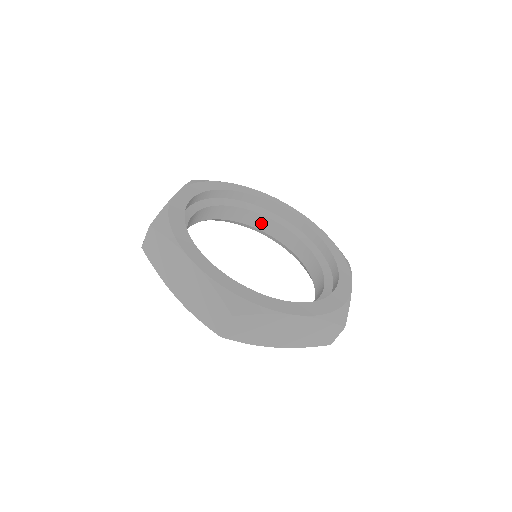
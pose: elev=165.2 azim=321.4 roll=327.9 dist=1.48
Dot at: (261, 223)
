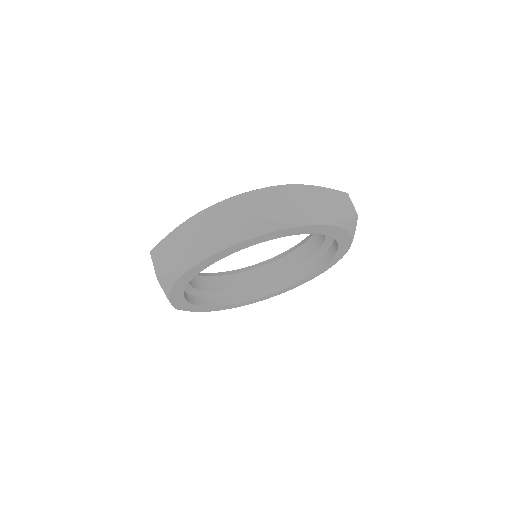
Dot at: occluded
